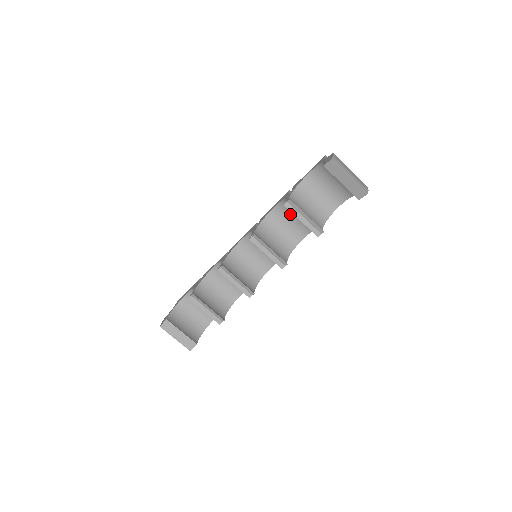
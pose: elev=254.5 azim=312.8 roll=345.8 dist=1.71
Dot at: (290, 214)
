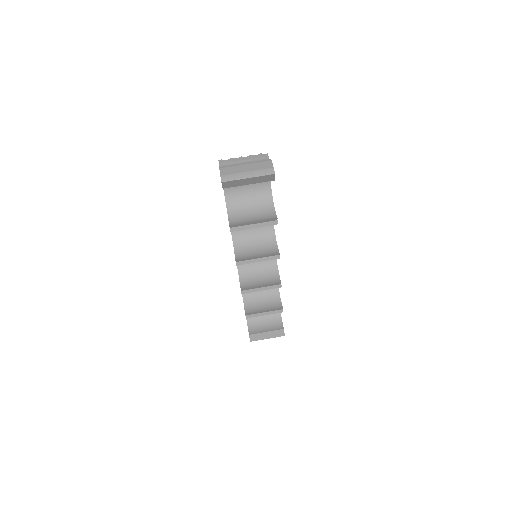
Dot at: occluded
